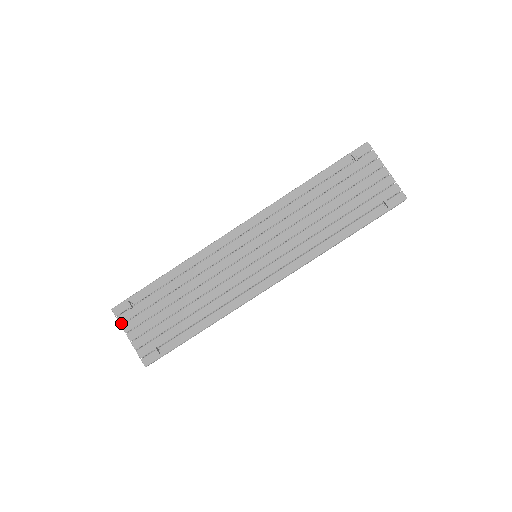
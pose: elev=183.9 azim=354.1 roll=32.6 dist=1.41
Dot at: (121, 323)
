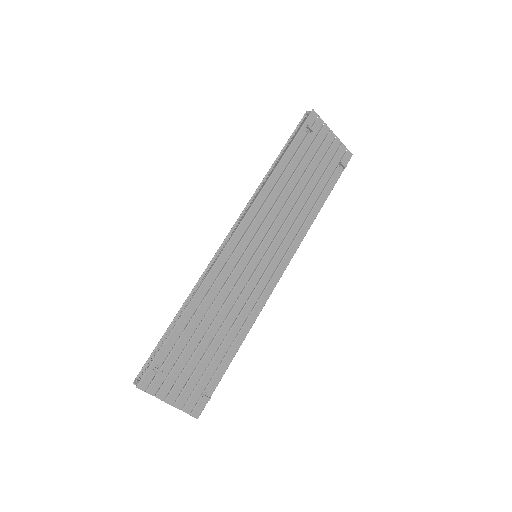
Dot at: (154, 394)
